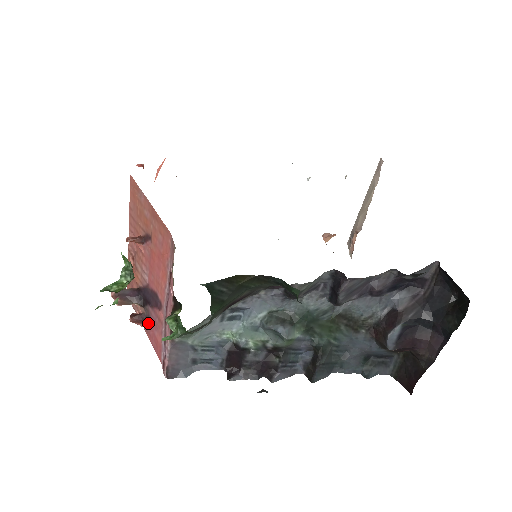
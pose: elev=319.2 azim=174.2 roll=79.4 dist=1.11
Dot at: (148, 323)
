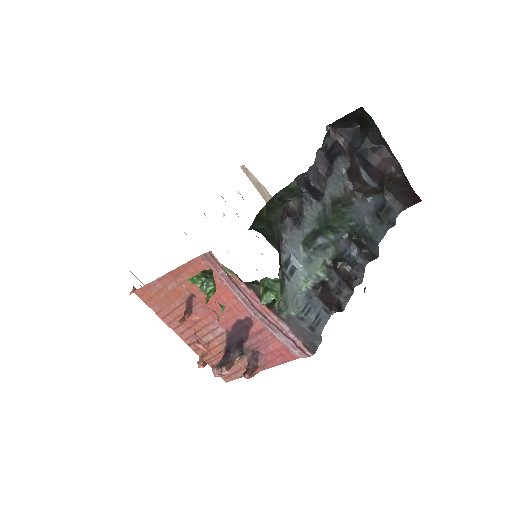
Dot at: (259, 358)
